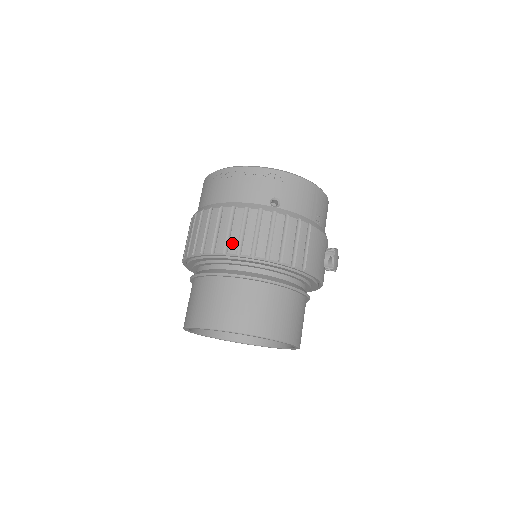
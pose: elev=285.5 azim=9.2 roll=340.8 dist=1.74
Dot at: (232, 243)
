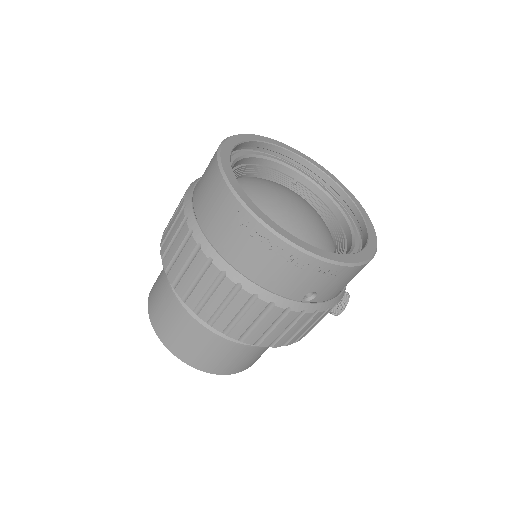
Dot at: (237, 330)
